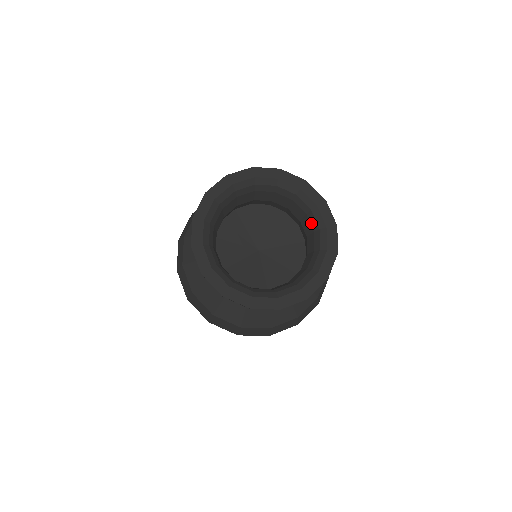
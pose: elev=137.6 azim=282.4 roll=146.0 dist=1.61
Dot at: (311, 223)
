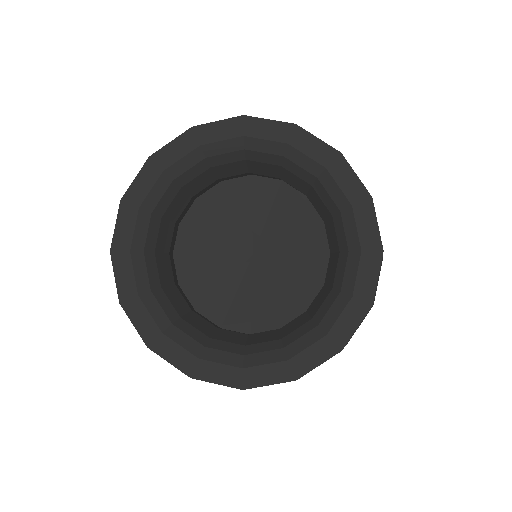
Dot at: (337, 235)
